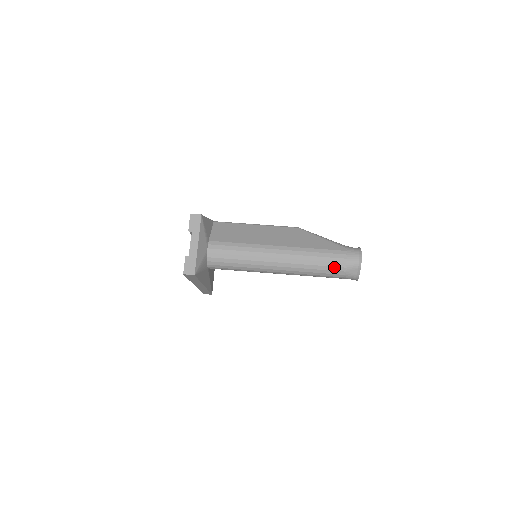
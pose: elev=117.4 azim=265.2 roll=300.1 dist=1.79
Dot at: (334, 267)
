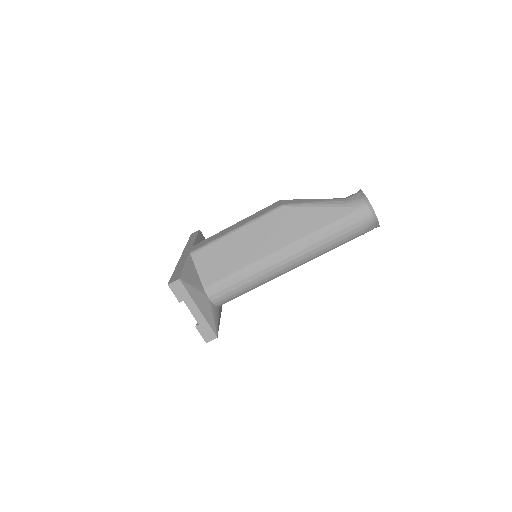
Dot at: (349, 237)
